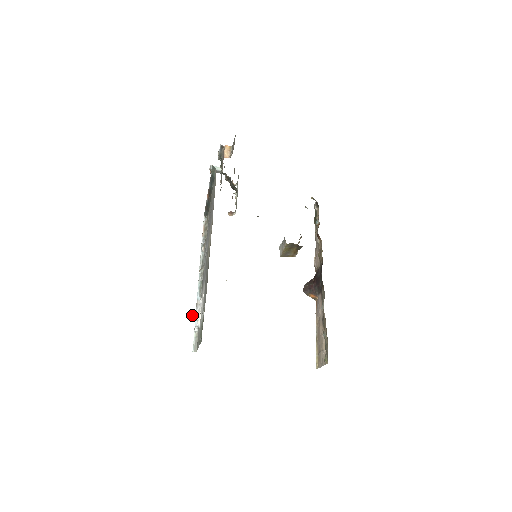
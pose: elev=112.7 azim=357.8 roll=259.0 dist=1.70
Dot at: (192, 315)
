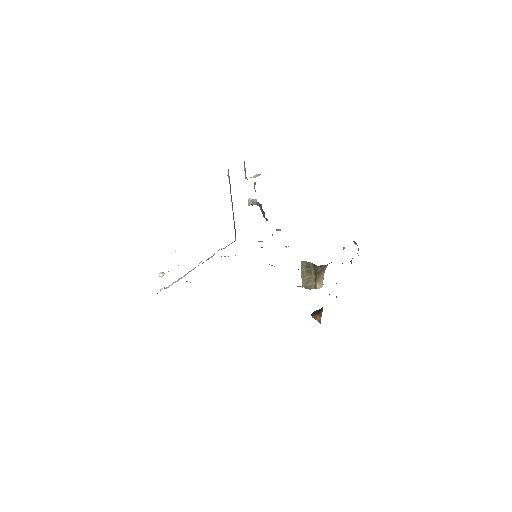
Dot at: (161, 272)
